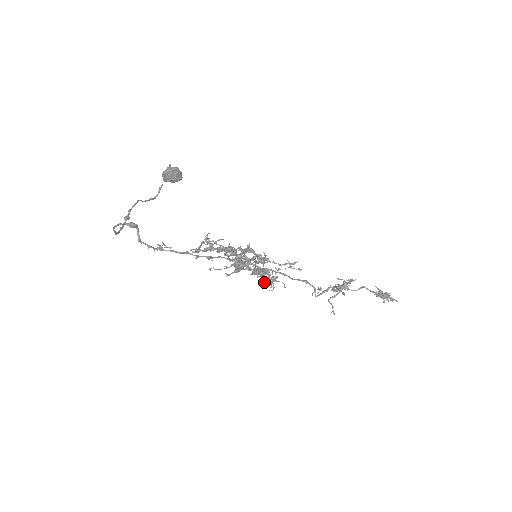
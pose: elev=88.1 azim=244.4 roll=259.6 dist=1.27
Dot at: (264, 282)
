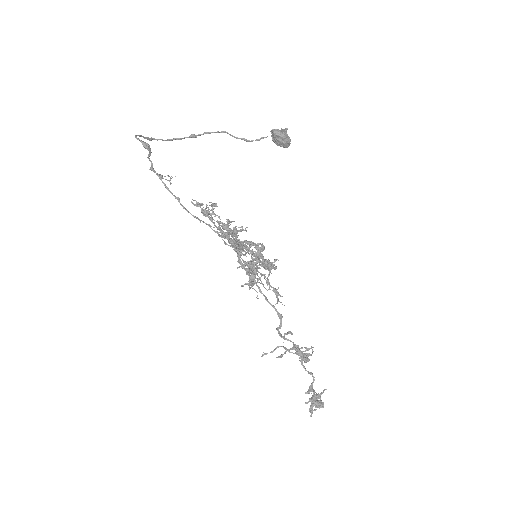
Dot at: occluded
